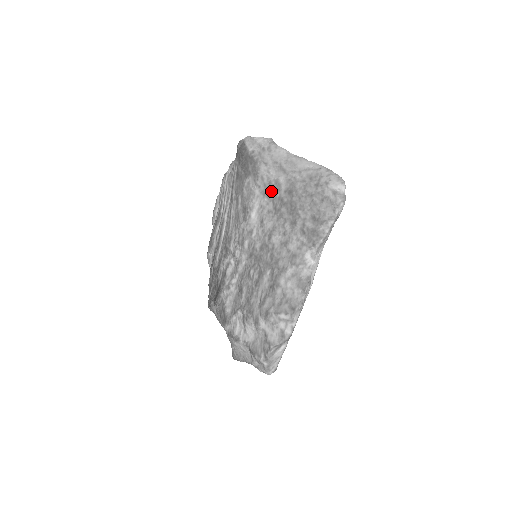
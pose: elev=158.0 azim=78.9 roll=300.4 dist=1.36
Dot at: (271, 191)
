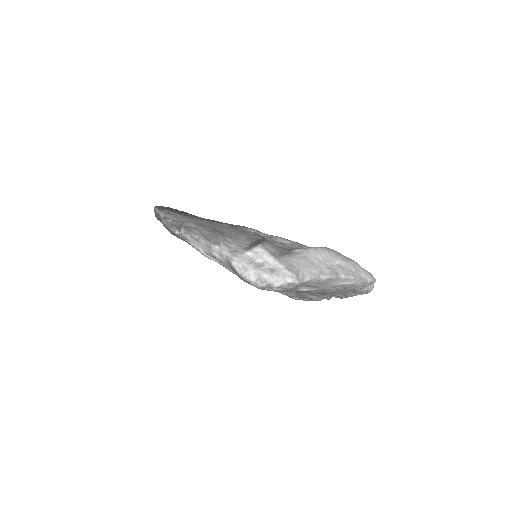
Dot at: occluded
